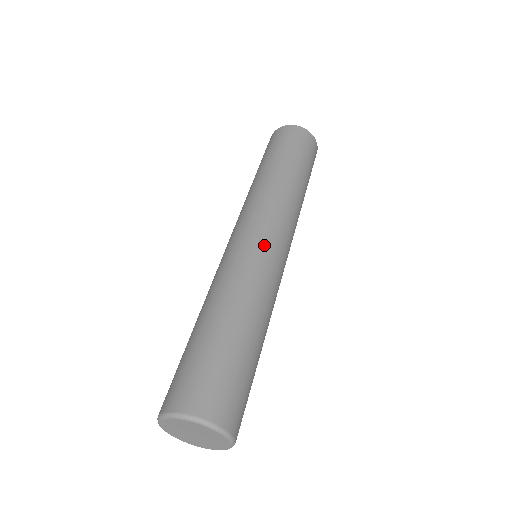
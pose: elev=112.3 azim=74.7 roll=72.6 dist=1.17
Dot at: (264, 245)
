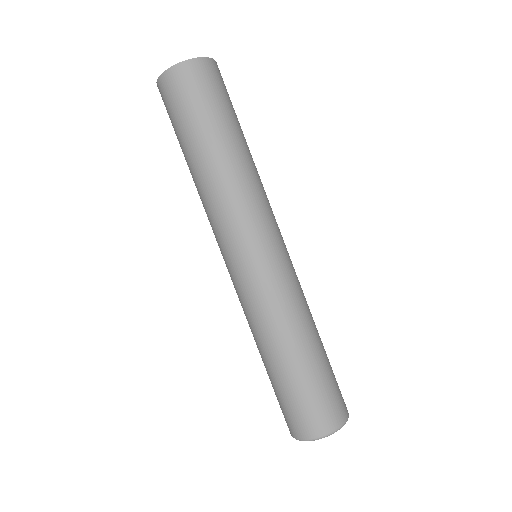
Dot at: (272, 262)
